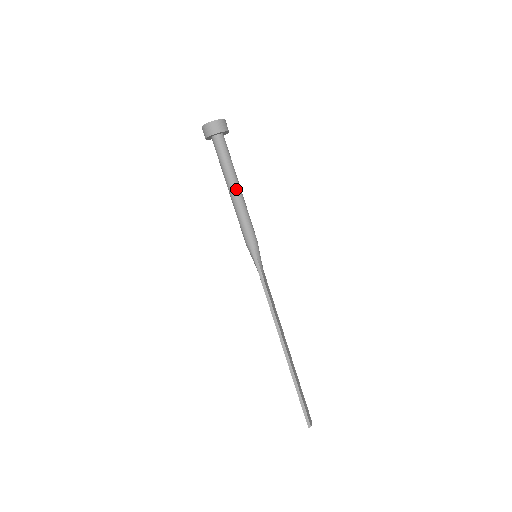
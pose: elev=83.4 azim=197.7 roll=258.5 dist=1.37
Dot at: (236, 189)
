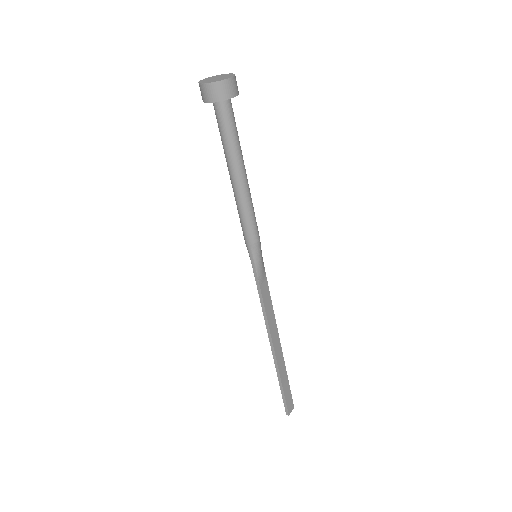
Dot at: (237, 178)
